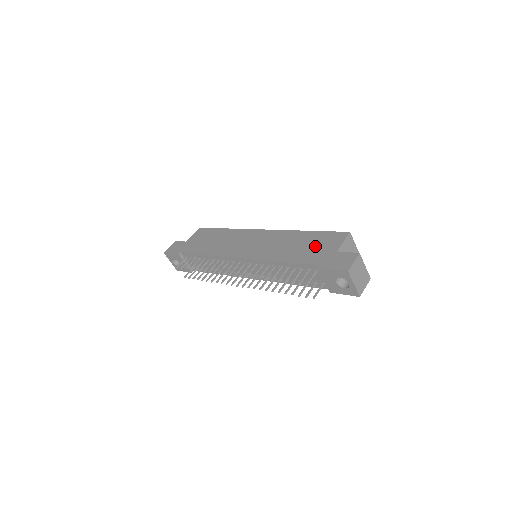
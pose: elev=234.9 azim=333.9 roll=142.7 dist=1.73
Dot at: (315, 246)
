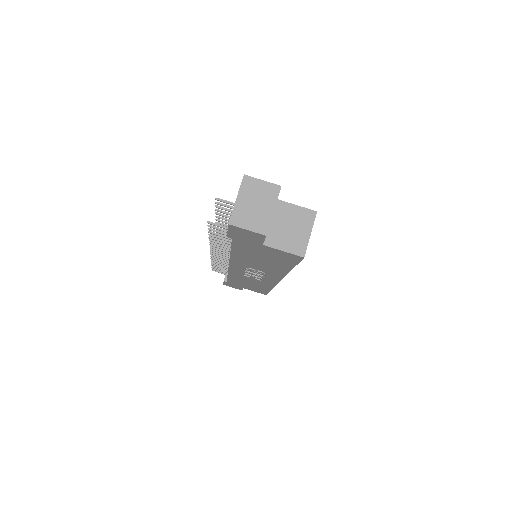
Dot at: occluded
